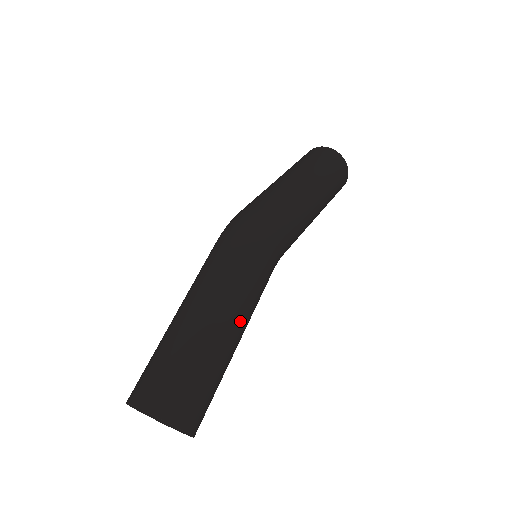
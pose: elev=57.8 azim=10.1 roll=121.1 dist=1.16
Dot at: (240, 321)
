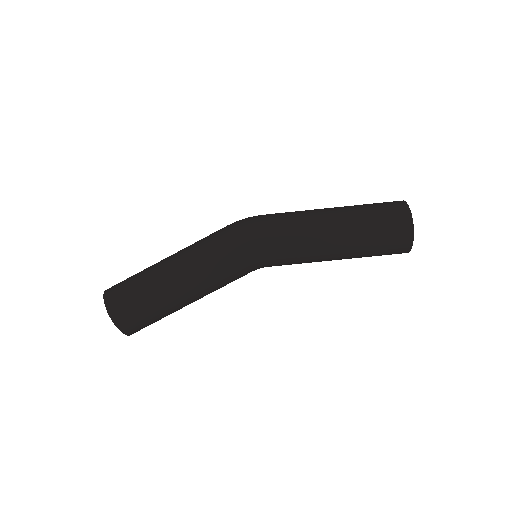
Dot at: (185, 274)
